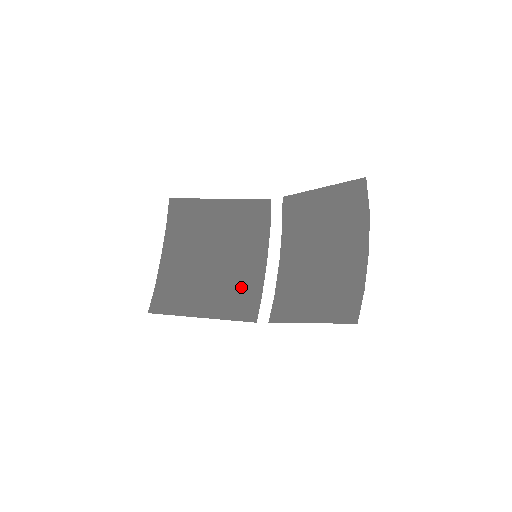
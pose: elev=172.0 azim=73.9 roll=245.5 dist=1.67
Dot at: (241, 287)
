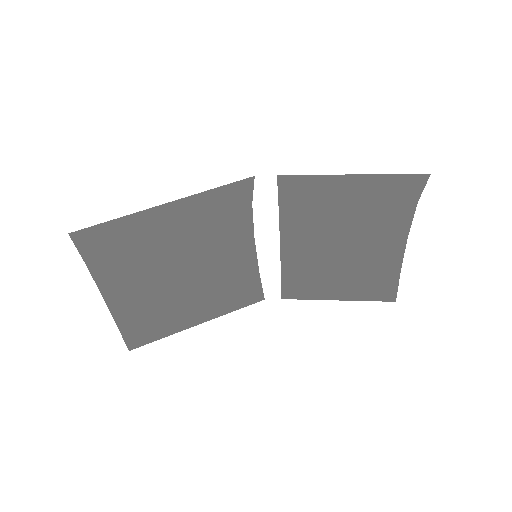
Dot at: (233, 276)
